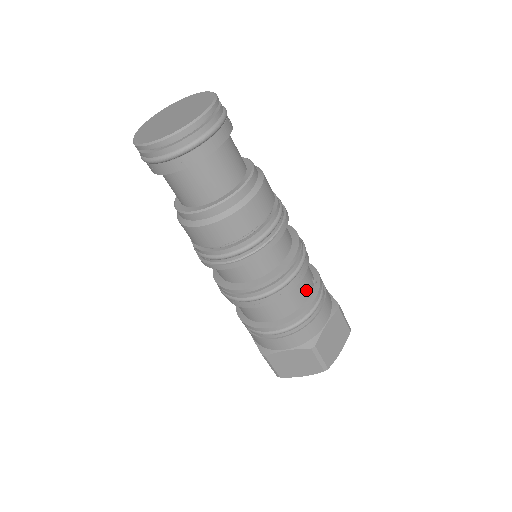
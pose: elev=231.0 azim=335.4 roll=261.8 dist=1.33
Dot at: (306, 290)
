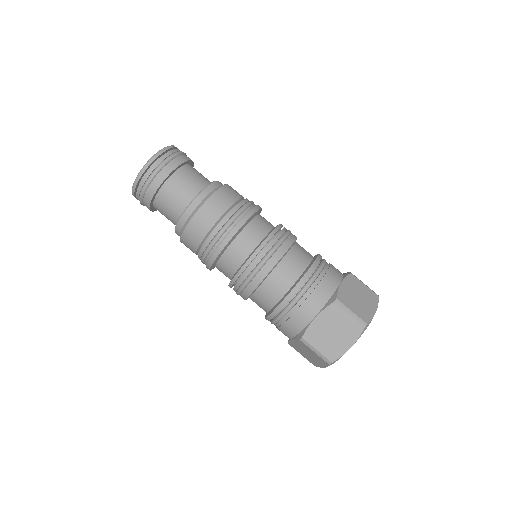
Dot at: occluded
